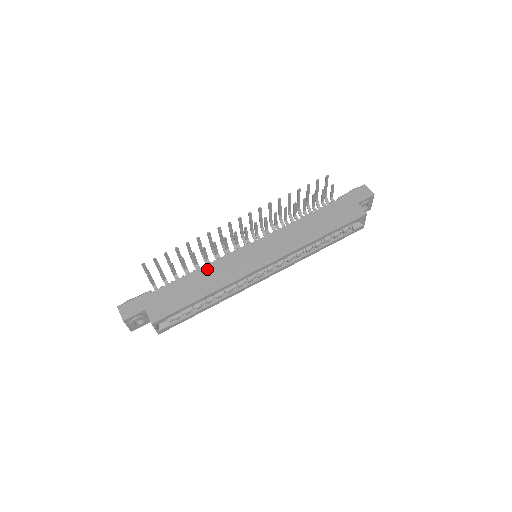
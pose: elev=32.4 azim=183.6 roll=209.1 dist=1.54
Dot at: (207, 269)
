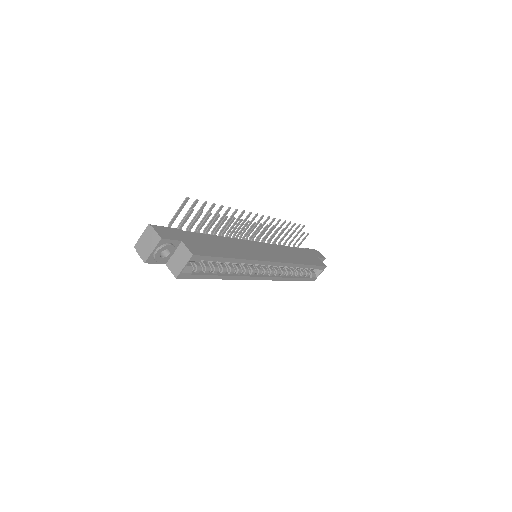
Dot at: (229, 240)
